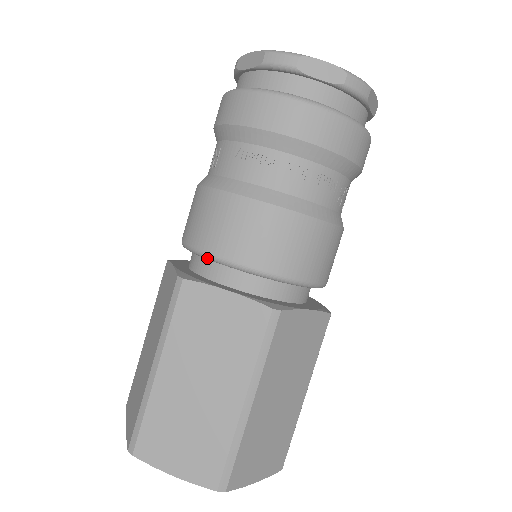
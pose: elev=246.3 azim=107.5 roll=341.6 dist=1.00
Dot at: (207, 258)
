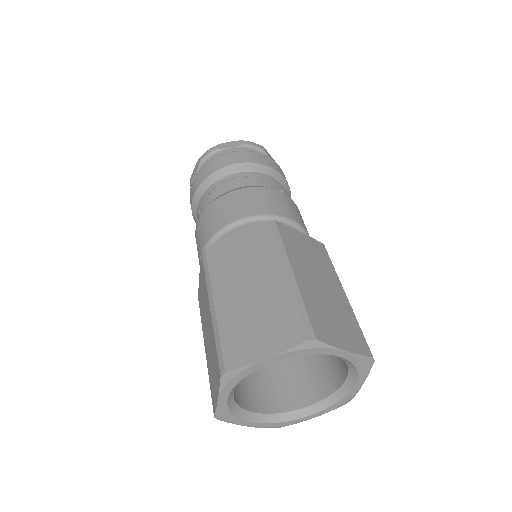
Dot at: (216, 238)
